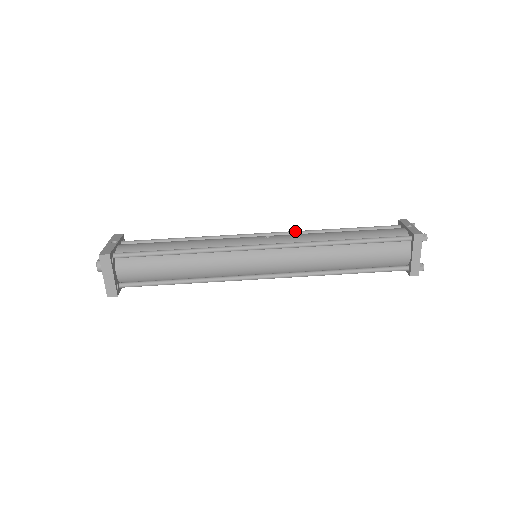
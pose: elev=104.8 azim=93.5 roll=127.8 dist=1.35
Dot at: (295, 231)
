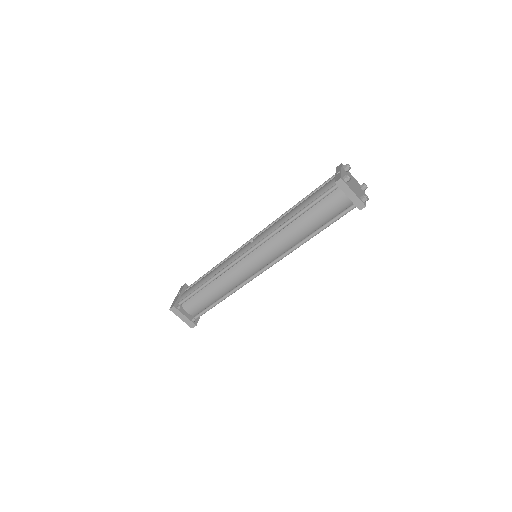
Dot at: (271, 223)
